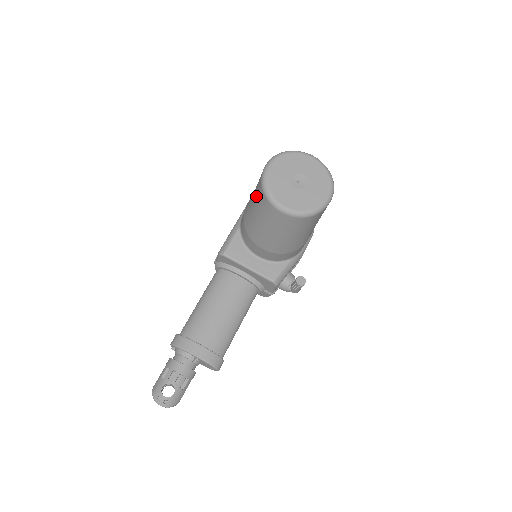
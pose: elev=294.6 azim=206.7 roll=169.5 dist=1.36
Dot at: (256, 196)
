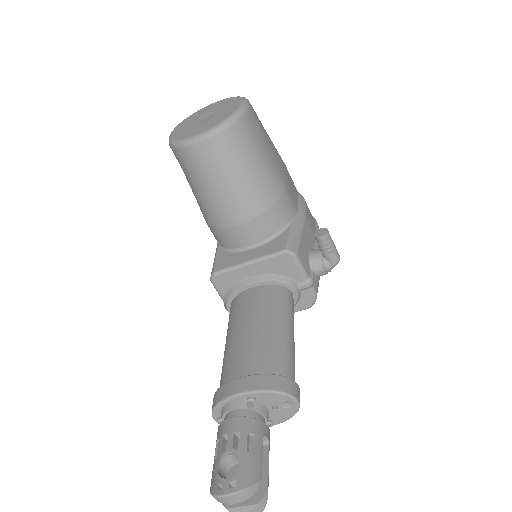
Dot at: (183, 171)
